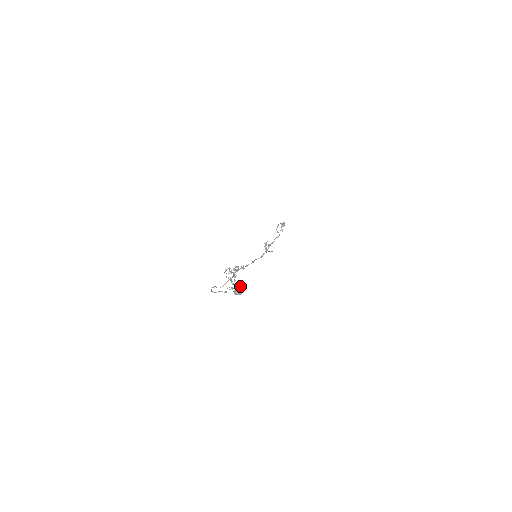
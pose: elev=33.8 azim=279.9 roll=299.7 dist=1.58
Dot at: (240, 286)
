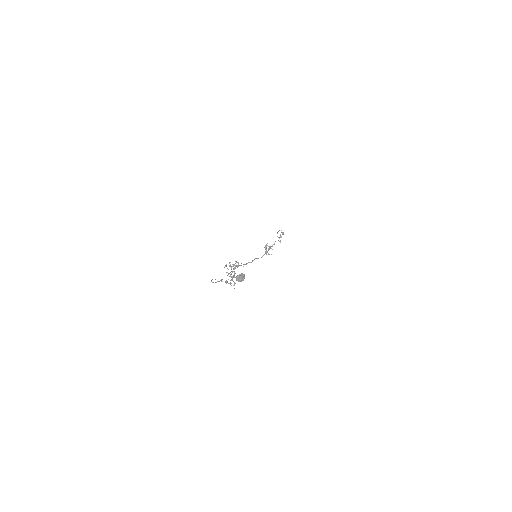
Dot at: (242, 273)
